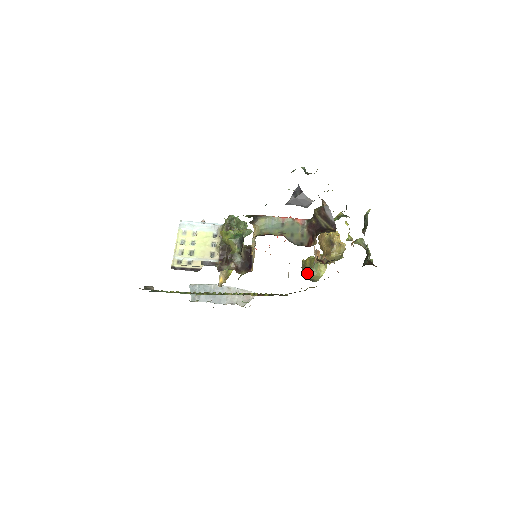
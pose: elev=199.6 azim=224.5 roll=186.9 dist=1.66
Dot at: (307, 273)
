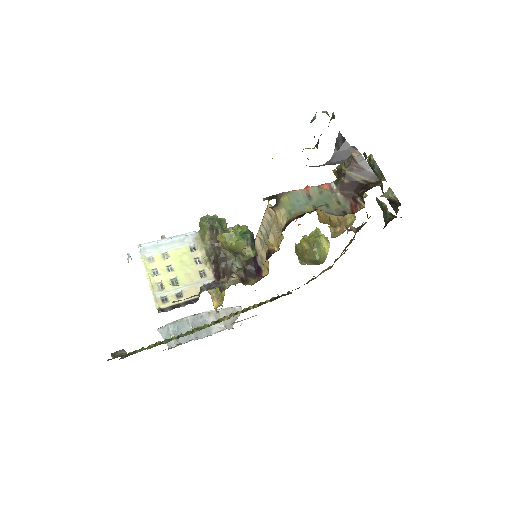
Dot at: (310, 257)
